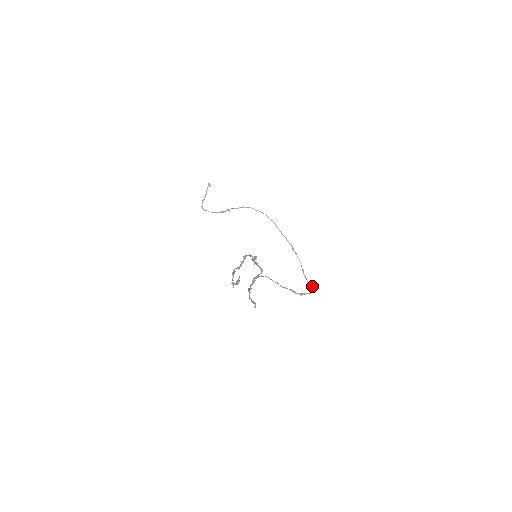
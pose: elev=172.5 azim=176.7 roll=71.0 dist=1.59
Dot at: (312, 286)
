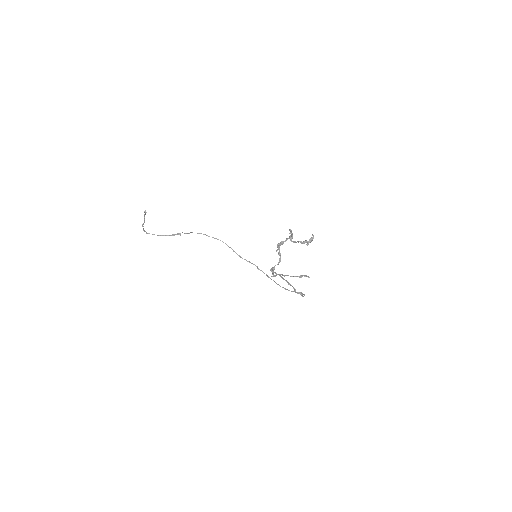
Dot at: (300, 292)
